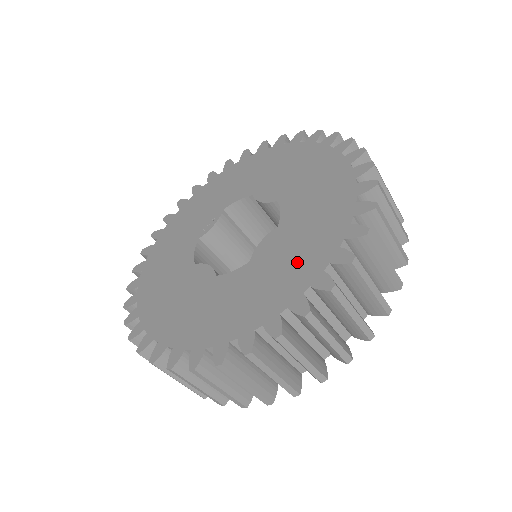
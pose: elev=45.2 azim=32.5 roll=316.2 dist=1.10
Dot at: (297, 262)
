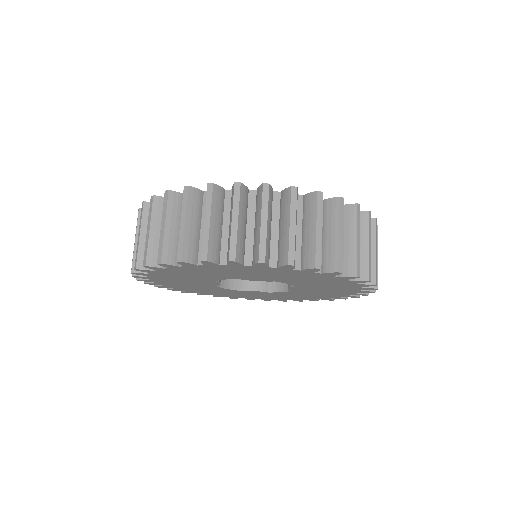
Dot at: occluded
